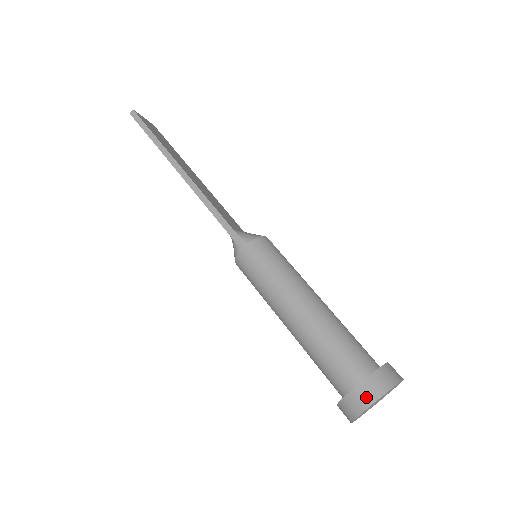
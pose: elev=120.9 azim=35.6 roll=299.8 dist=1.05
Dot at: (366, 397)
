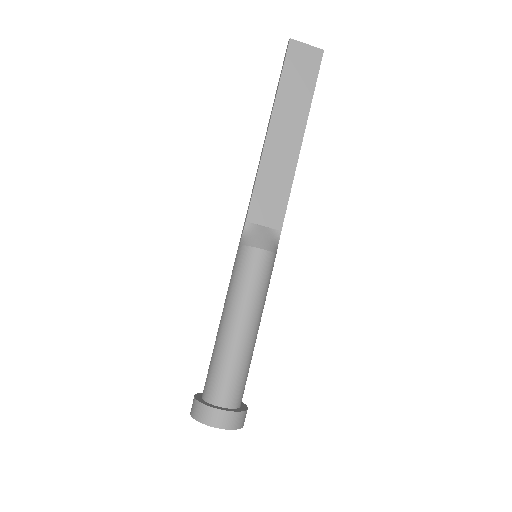
Dot at: (192, 407)
